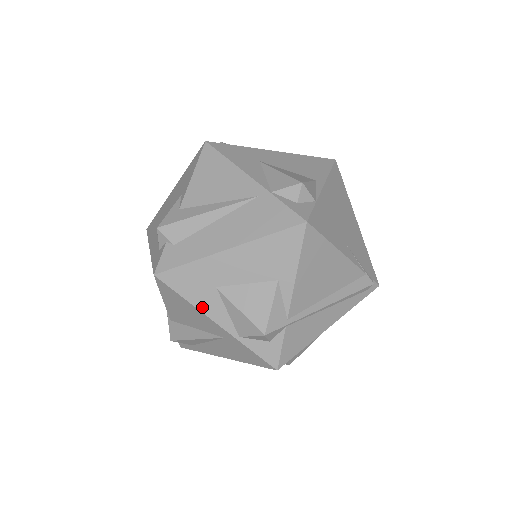
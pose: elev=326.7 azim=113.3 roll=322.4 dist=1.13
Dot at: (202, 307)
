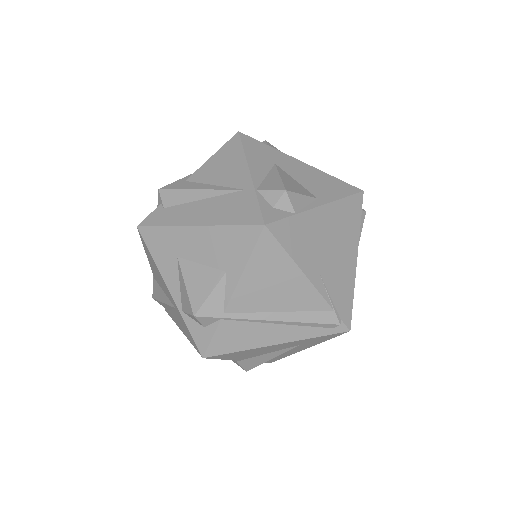
Dot at: (162, 270)
